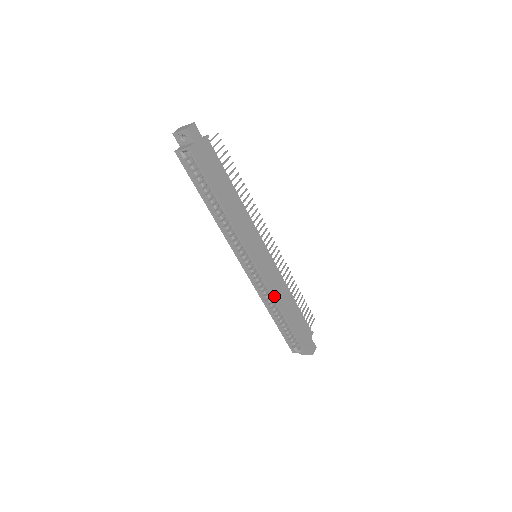
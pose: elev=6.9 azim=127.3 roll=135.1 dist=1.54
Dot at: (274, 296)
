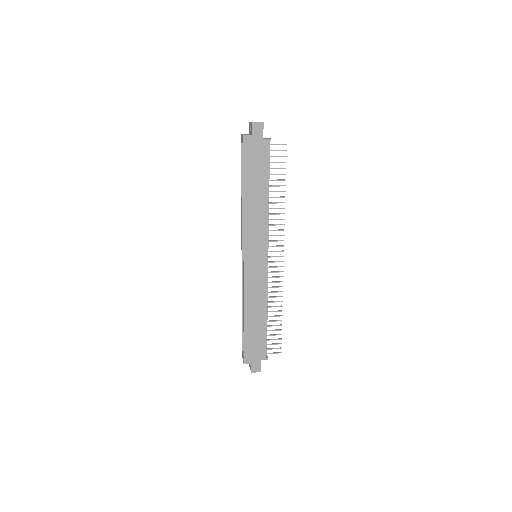
Dot at: (245, 295)
